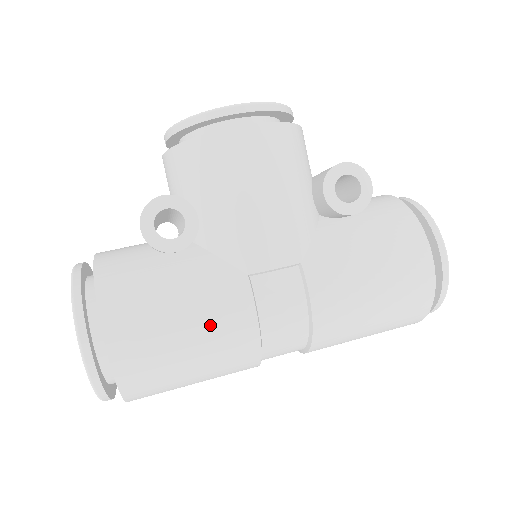
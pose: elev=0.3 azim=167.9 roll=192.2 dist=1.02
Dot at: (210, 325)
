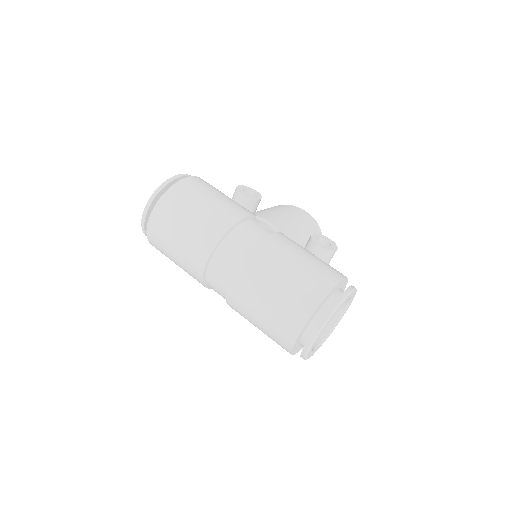
Dot at: (226, 204)
